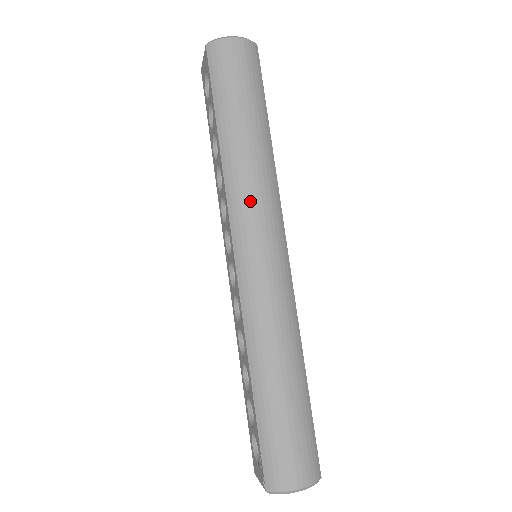
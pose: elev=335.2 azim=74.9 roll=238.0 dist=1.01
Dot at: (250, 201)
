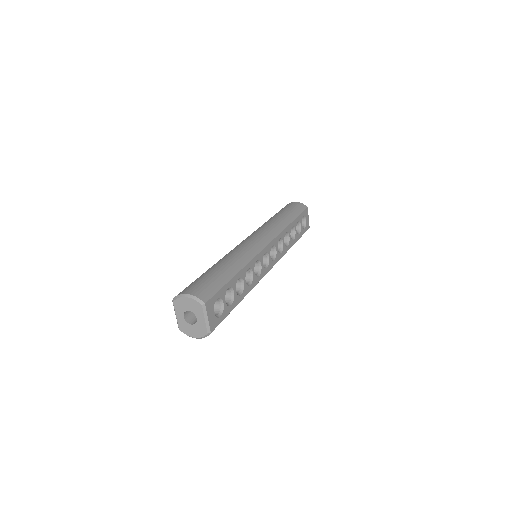
Dot at: (261, 228)
